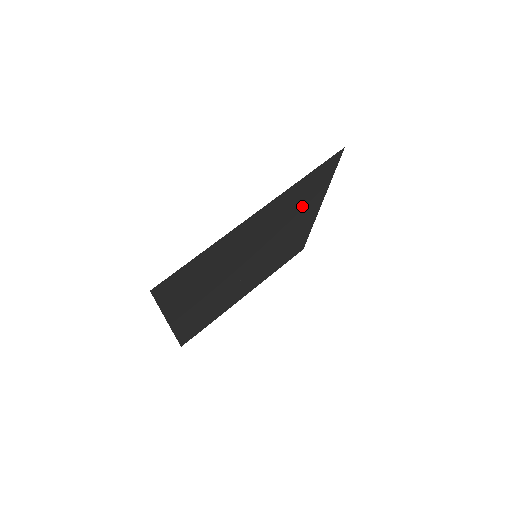
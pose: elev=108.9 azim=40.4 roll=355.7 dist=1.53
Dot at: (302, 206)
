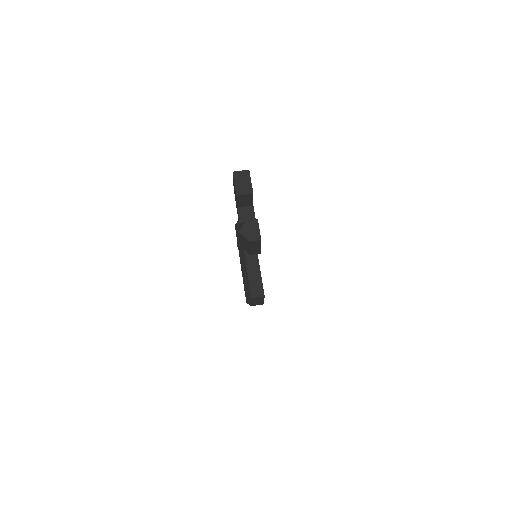
Dot at: (252, 191)
